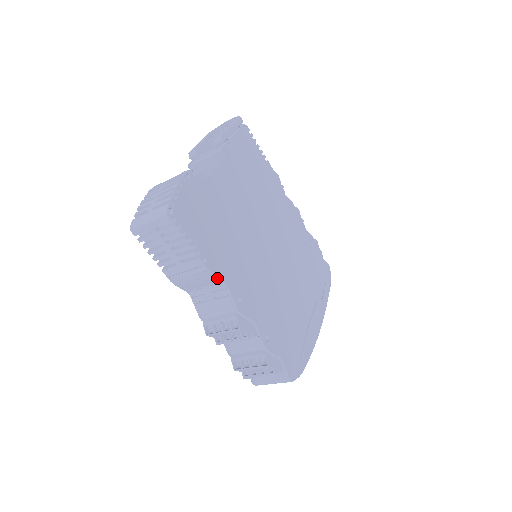
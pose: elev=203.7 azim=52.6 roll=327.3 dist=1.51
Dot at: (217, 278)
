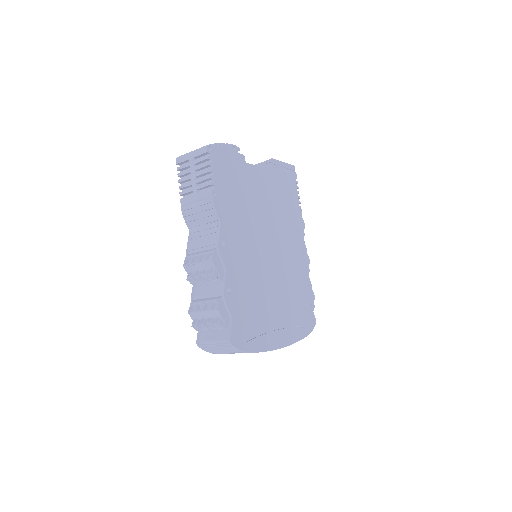
Dot at: (216, 213)
